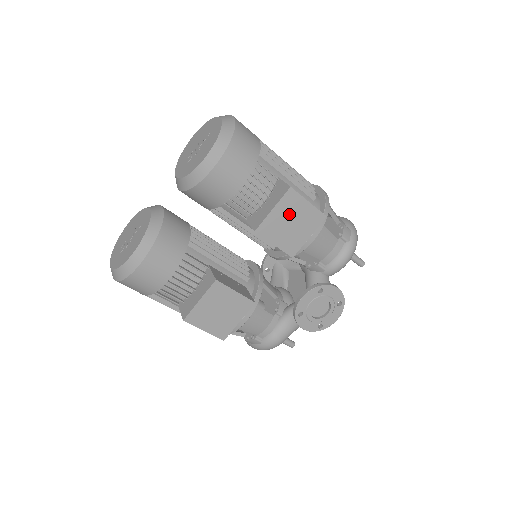
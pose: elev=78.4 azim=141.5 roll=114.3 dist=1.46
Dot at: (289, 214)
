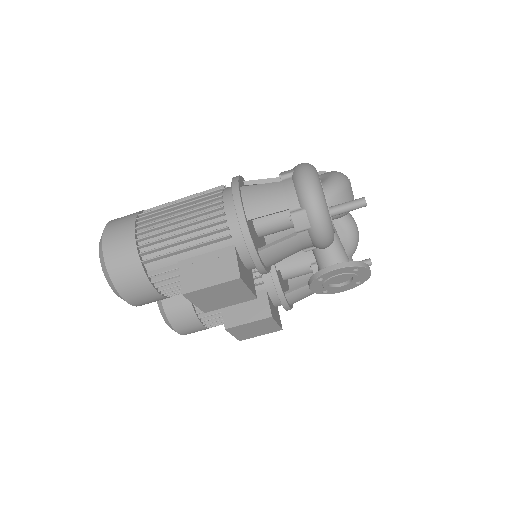
Dot at: (209, 297)
